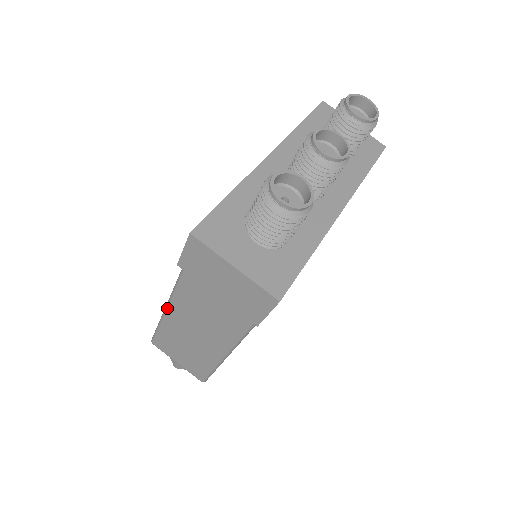
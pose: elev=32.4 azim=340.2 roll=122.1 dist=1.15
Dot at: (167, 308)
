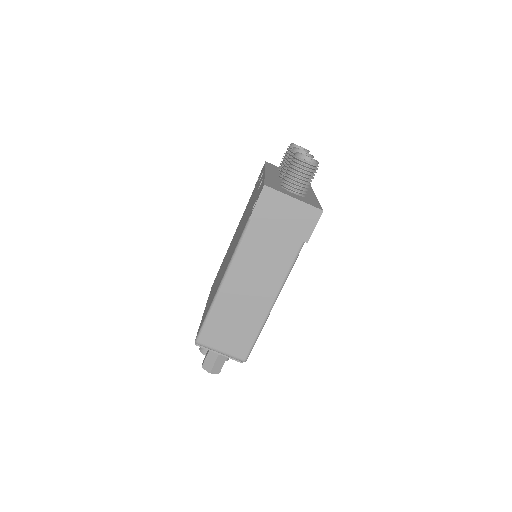
Dot at: (223, 283)
